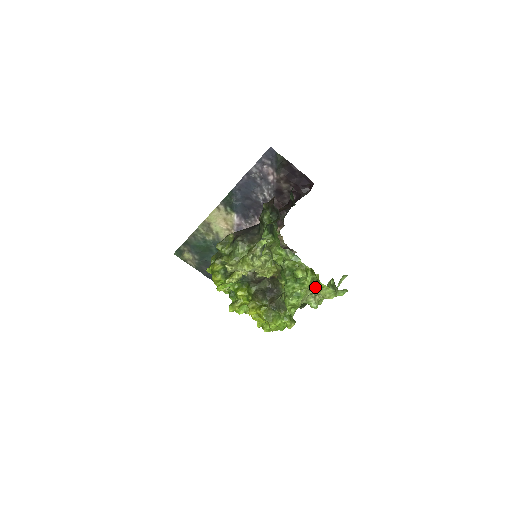
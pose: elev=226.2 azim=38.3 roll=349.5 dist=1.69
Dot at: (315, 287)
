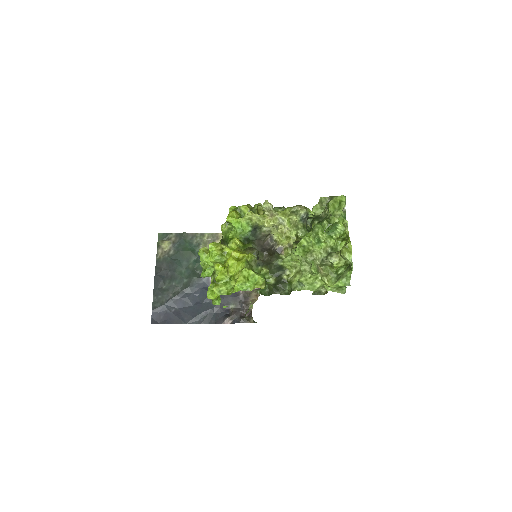
Dot at: (334, 252)
